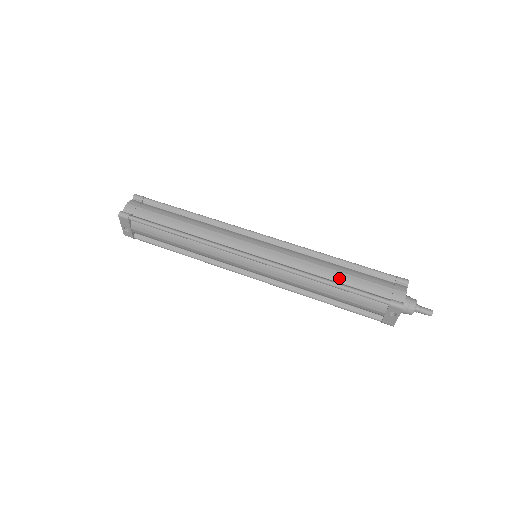
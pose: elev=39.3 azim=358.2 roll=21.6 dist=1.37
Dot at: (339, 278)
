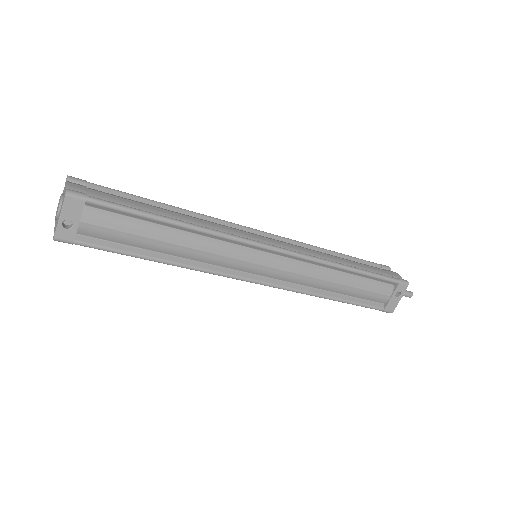
Dot at: (351, 265)
